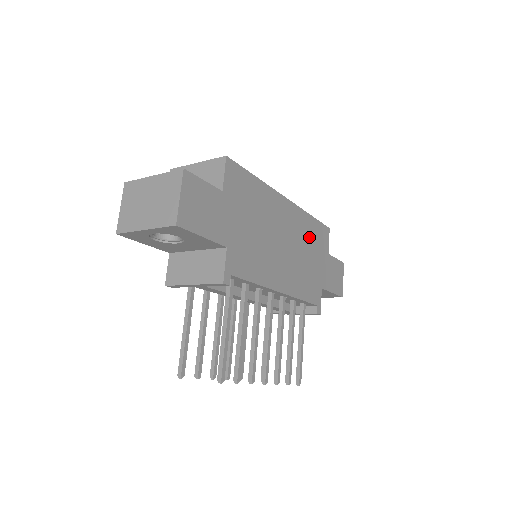
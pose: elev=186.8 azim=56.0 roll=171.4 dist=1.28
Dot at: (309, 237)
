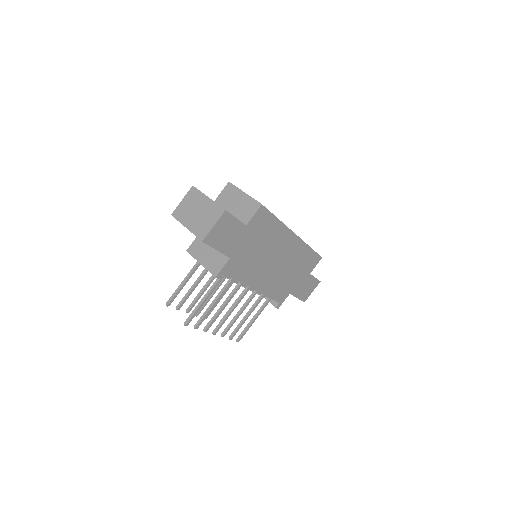
Dot at: (300, 261)
